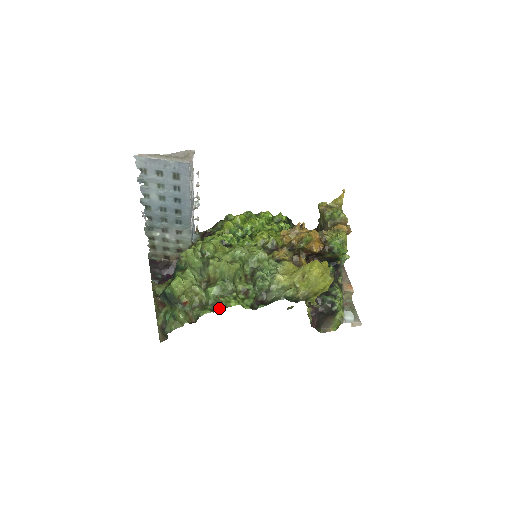
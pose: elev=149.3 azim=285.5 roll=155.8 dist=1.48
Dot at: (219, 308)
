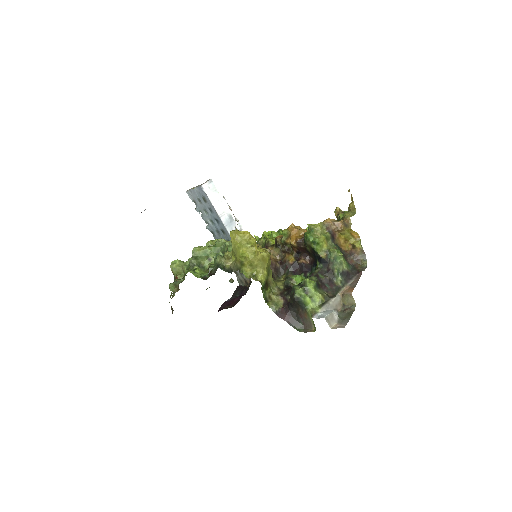
Dot at: occluded
